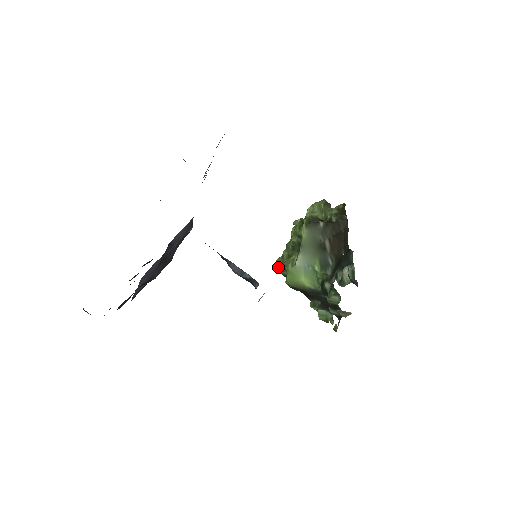
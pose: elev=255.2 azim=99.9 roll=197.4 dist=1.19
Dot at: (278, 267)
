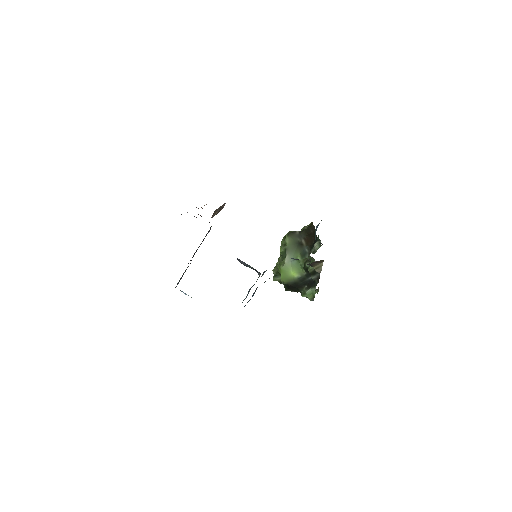
Dot at: (274, 275)
